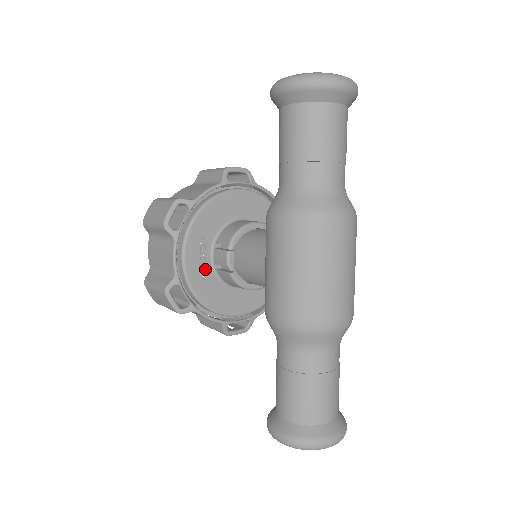
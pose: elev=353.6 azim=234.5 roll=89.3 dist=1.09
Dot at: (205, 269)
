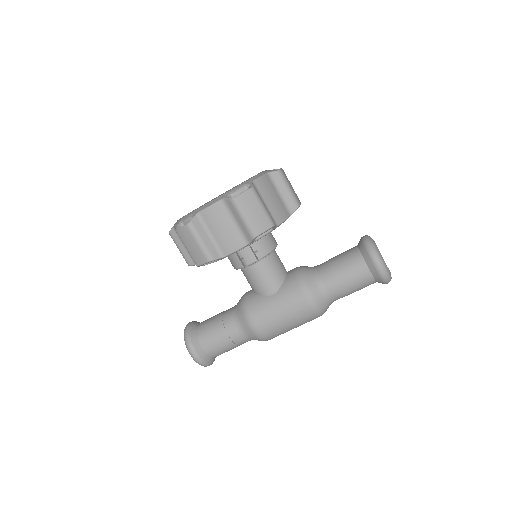
Dot at: occluded
